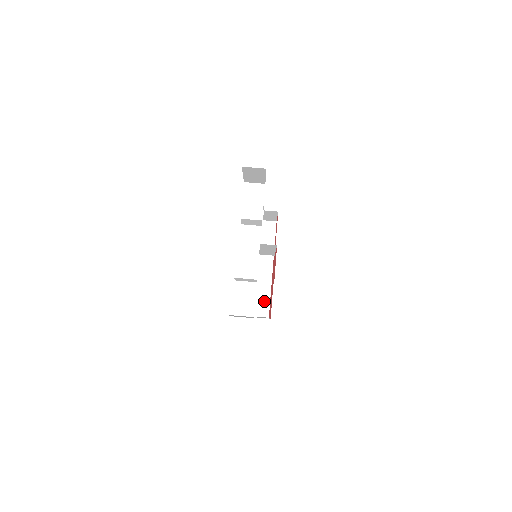
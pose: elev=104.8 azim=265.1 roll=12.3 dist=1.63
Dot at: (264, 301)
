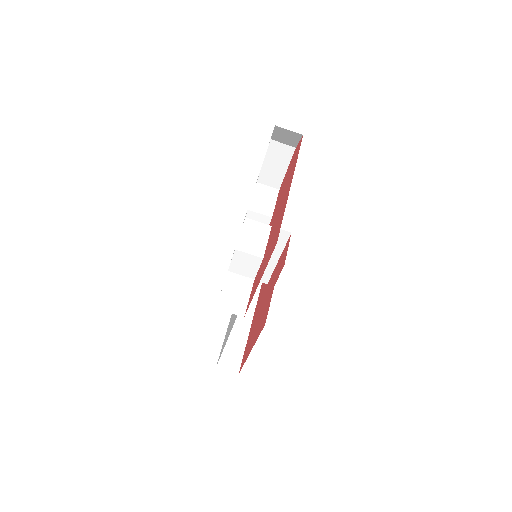
Dot at: (236, 353)
